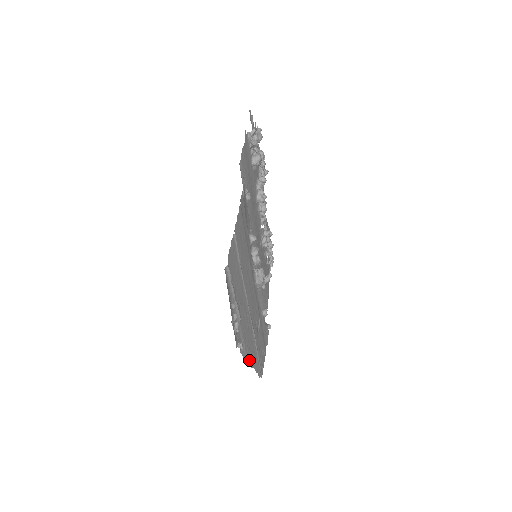
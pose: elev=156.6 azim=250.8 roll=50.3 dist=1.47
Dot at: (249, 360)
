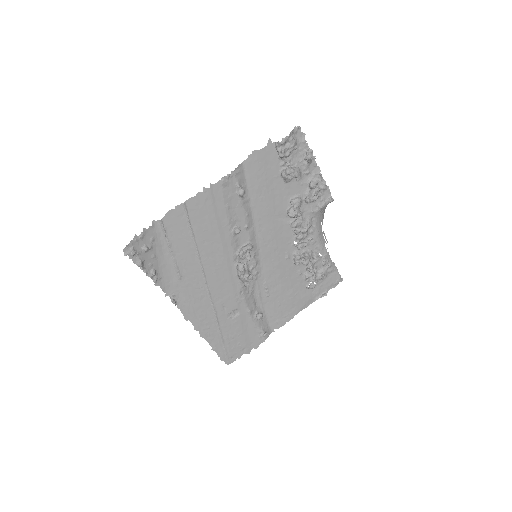
Dot at: (196, 326)
